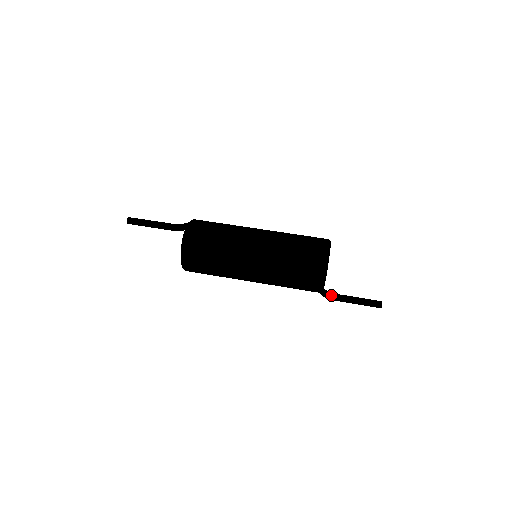
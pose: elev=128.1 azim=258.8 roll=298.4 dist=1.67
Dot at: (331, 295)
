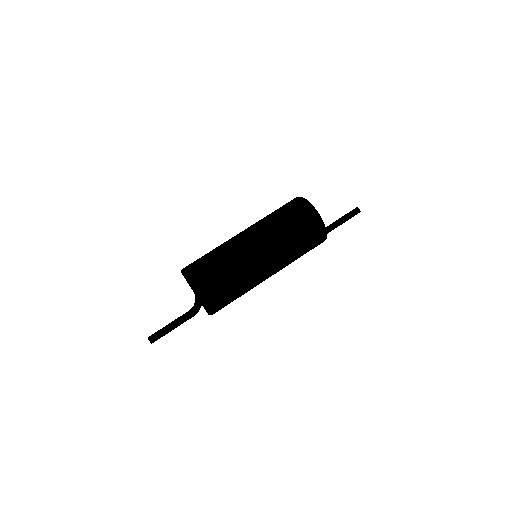
Dot at: occluded
